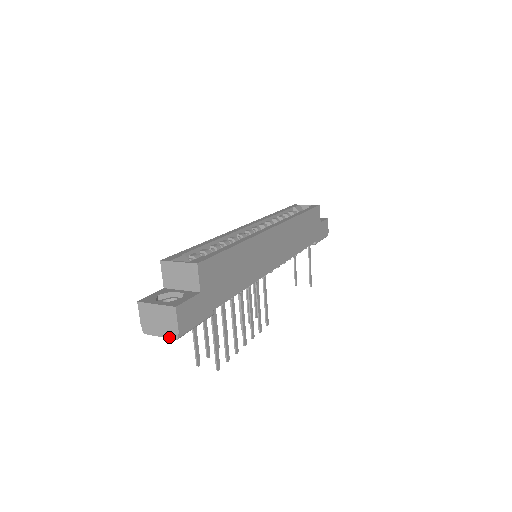
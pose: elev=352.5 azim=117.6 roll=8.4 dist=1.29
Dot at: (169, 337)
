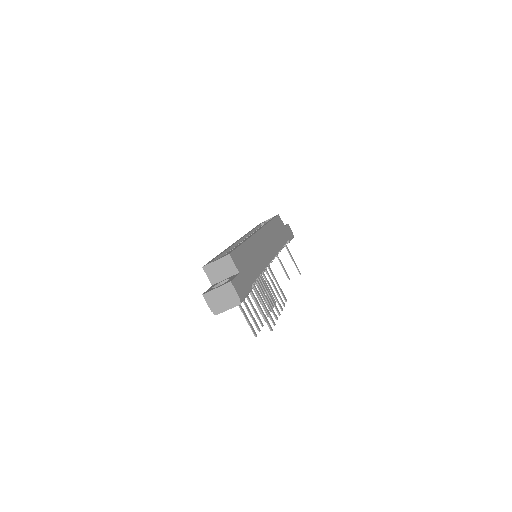
Dot at: (234, 306)
